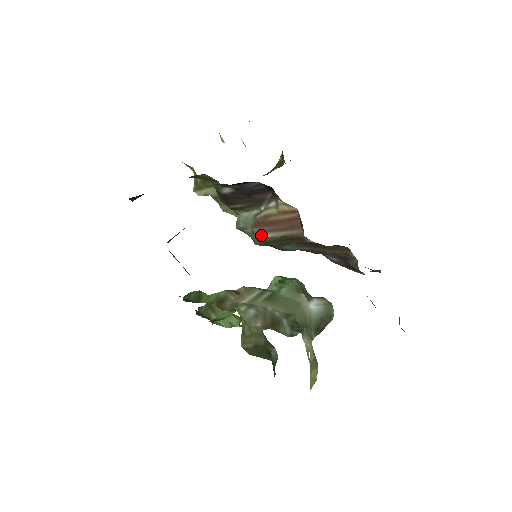
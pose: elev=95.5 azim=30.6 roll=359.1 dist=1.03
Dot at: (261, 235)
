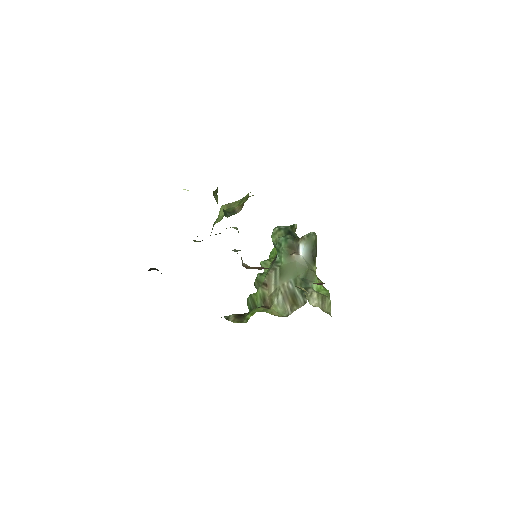
Dot at: occluded
